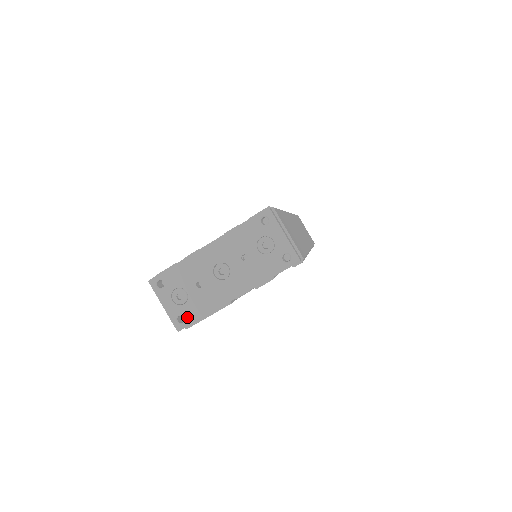
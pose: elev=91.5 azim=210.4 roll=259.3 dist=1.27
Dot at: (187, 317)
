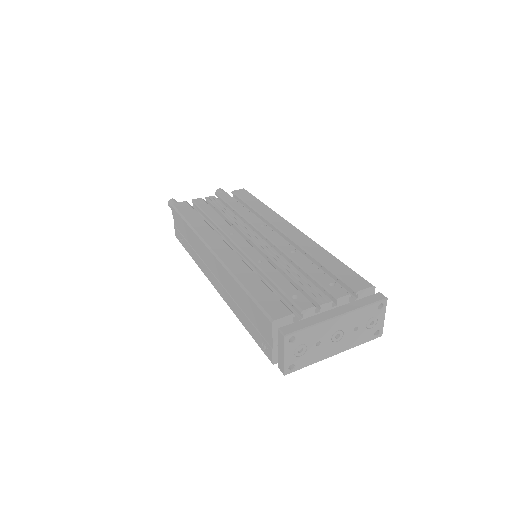
Dot at: (297, 366)
